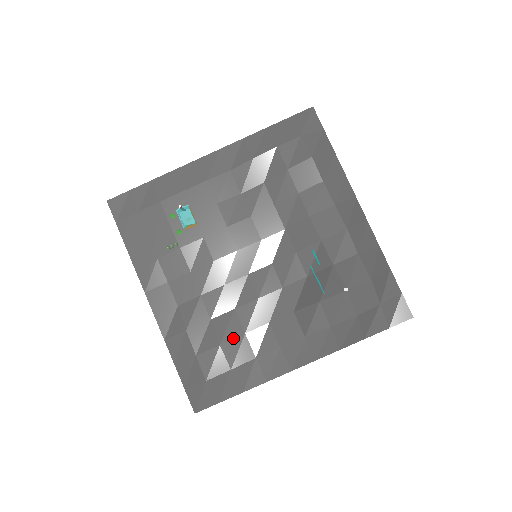
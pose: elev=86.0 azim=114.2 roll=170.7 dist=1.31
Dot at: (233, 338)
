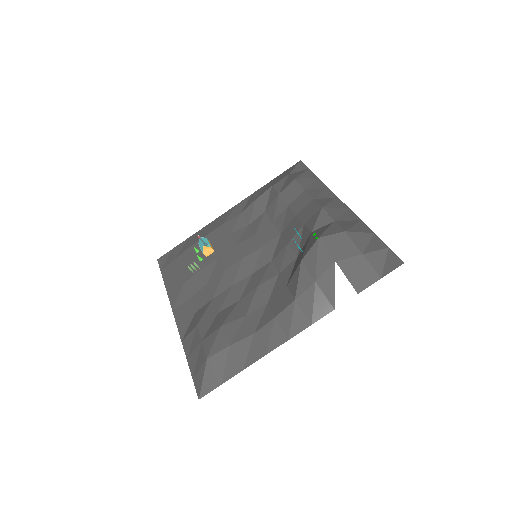
Dot at: (234, 320)
